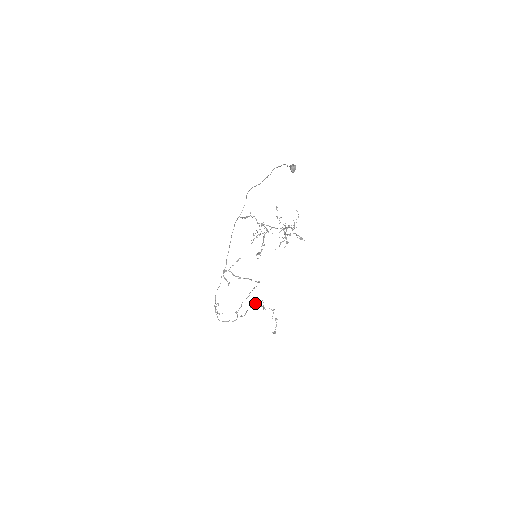
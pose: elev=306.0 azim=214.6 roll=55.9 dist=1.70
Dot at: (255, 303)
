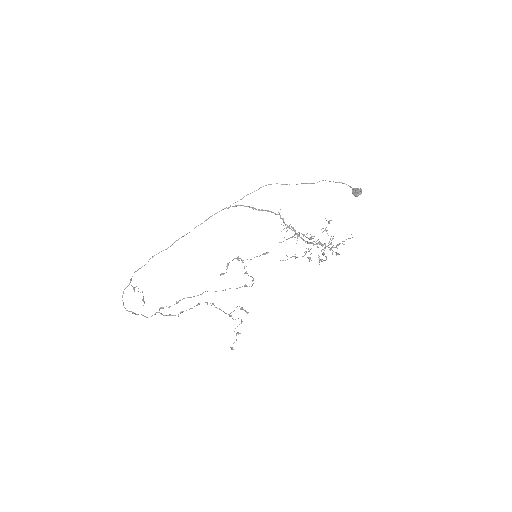
Dot at: (241, 308)
